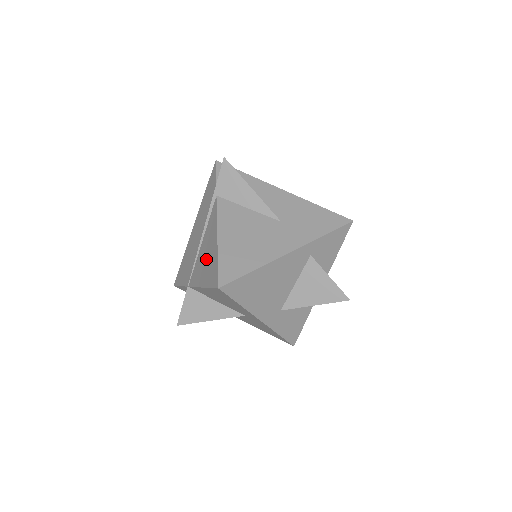
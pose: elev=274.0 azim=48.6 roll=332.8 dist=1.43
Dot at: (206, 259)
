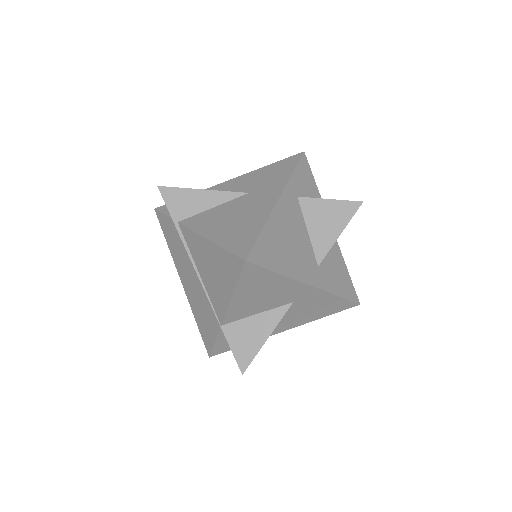
Dot at: (214, 272)
